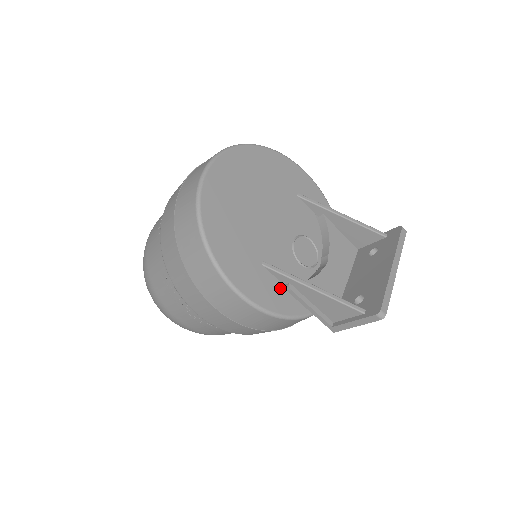
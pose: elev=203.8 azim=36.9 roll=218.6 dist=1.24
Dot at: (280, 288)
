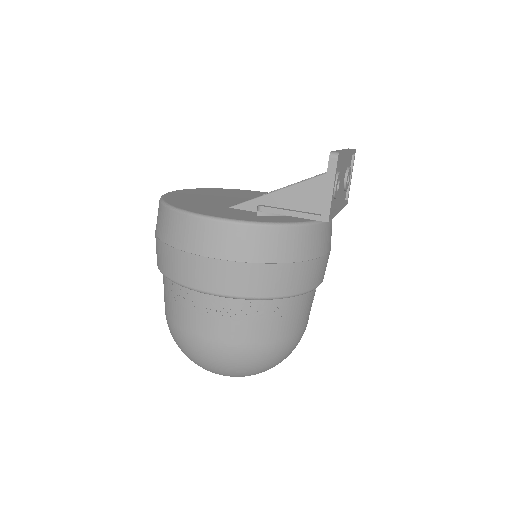
Dot at: (254, 216)
